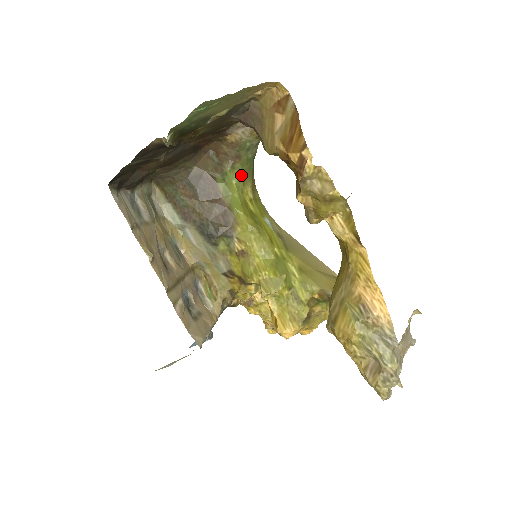
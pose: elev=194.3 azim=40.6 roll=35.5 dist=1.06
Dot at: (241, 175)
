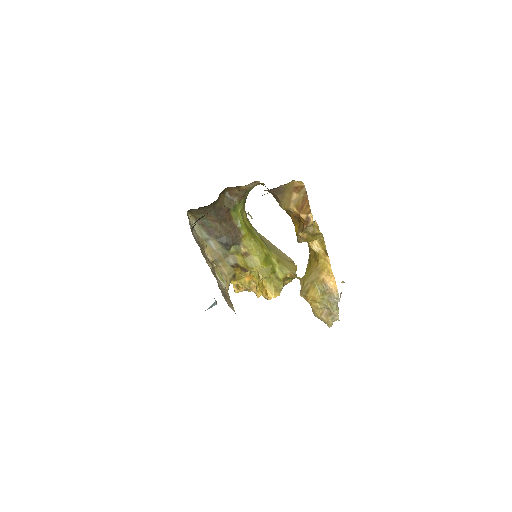
Dot at: (242, 205)
